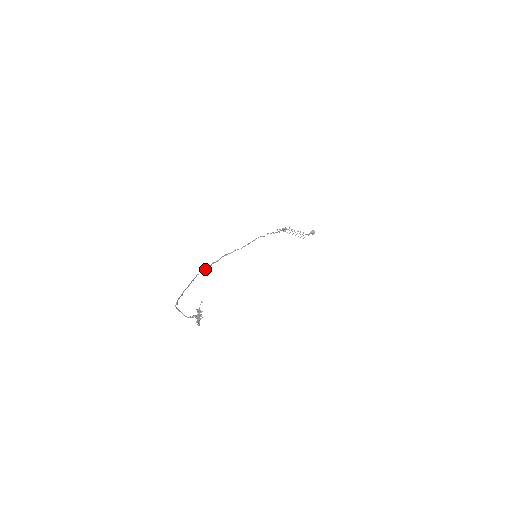
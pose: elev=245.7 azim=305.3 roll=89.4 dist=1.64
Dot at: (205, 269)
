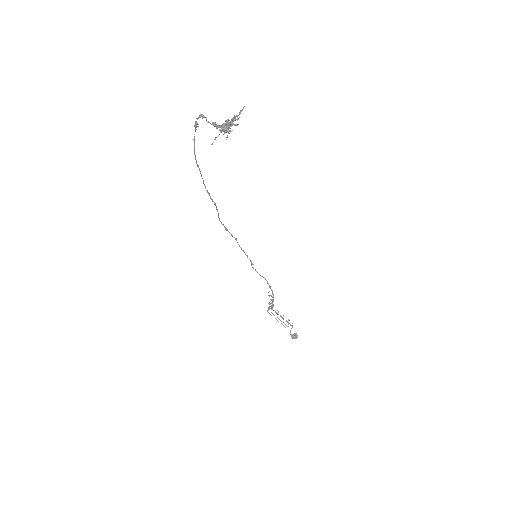
Dot at: occluded
